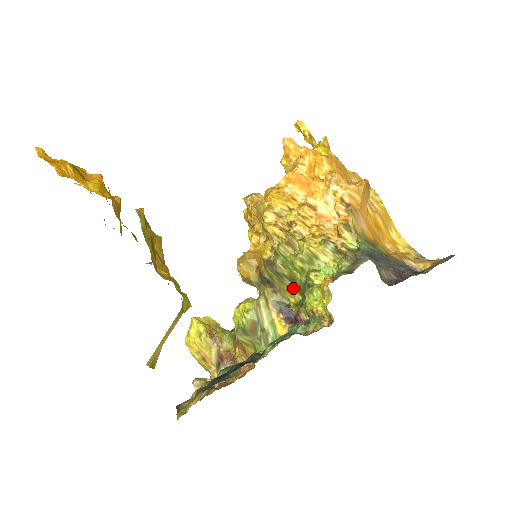
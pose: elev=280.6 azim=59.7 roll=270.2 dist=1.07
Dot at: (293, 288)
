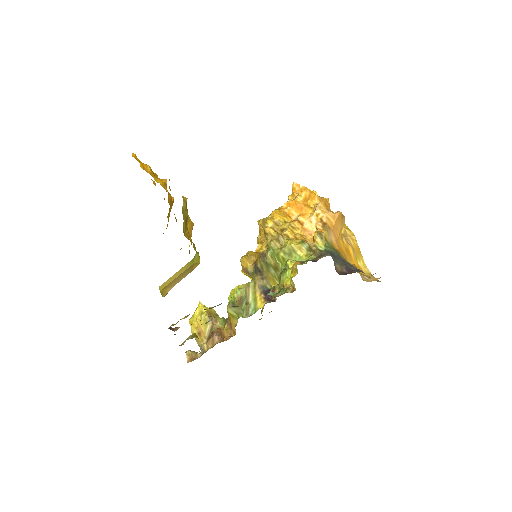
Dot at: (275, 276)
